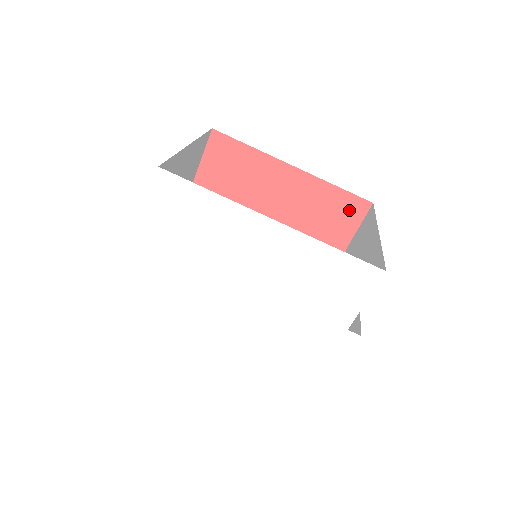
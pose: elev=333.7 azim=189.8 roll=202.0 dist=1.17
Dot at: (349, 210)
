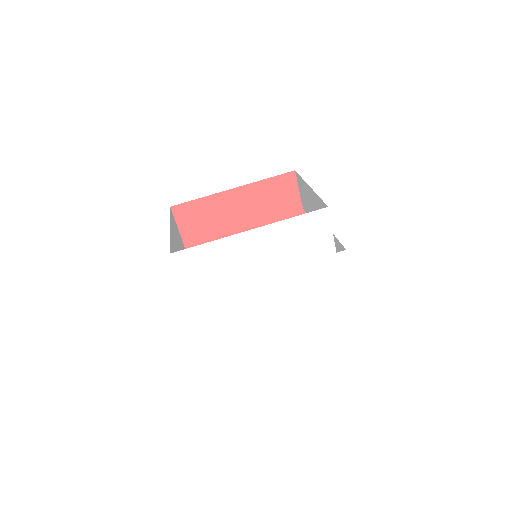
Dot at: (285, 186)
